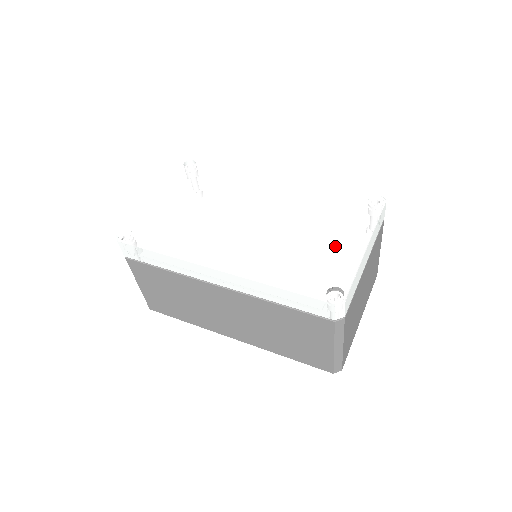
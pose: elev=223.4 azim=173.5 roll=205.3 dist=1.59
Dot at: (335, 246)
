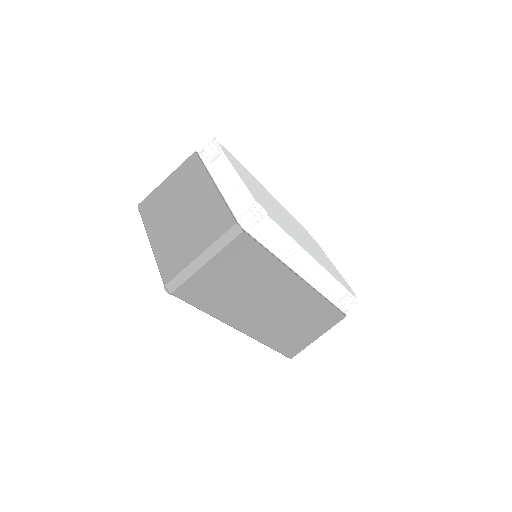
Dot at: (331, 265)
